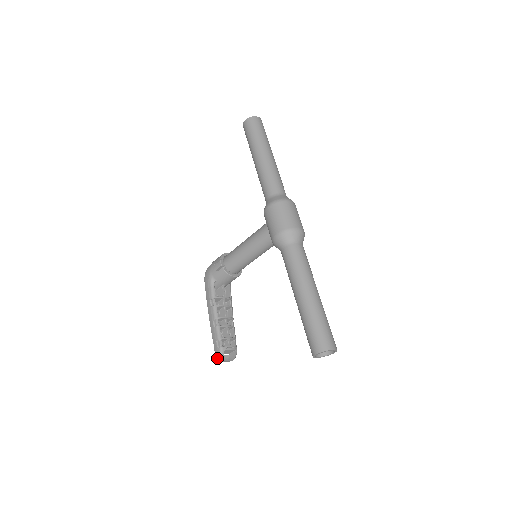
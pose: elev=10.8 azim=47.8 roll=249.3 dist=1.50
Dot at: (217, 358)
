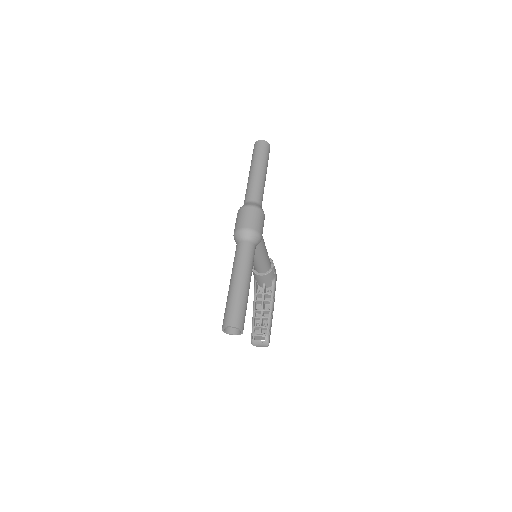
Dot at: (251, 343)
